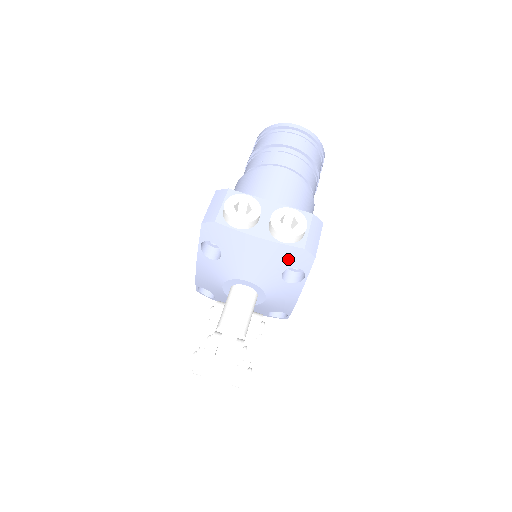
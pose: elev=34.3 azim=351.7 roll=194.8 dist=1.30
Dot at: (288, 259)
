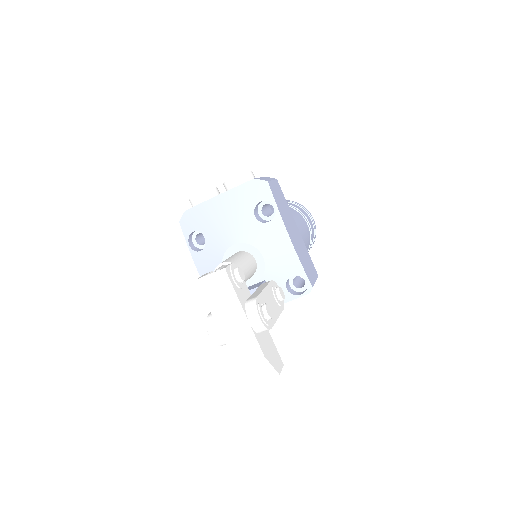
Dot at: (249, 198)
